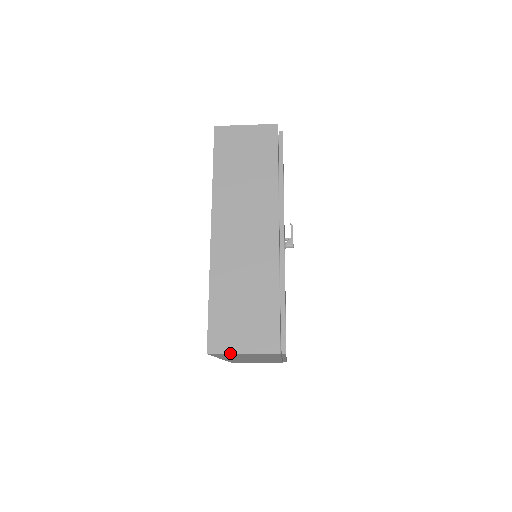
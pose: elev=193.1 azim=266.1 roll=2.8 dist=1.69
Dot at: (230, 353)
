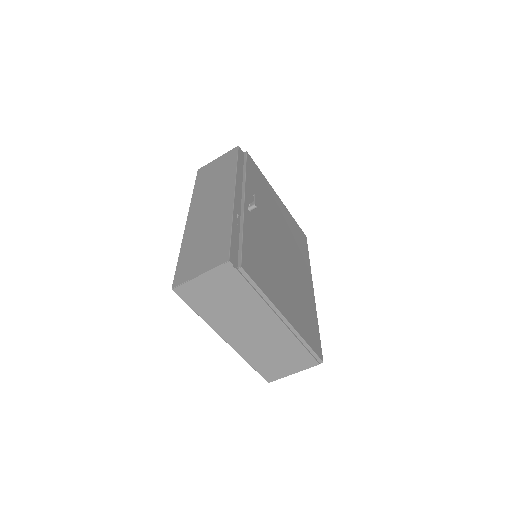
Dot at: (189, 280)
